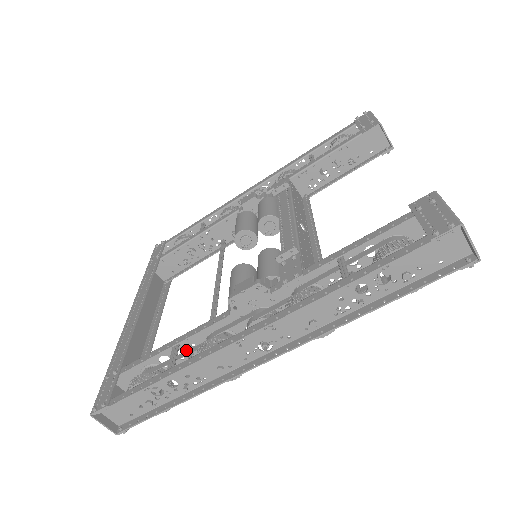
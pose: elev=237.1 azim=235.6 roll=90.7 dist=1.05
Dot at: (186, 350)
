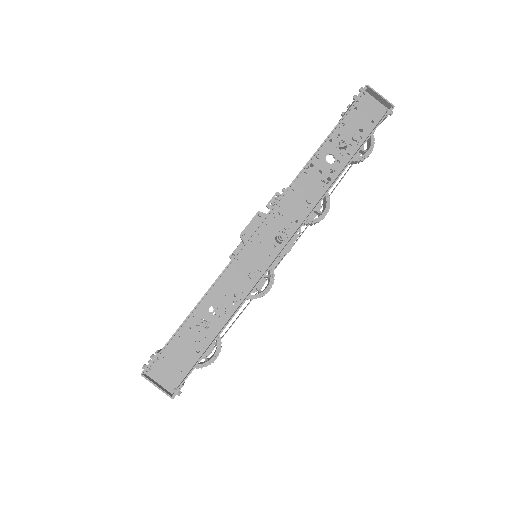
Dot at: occluded
